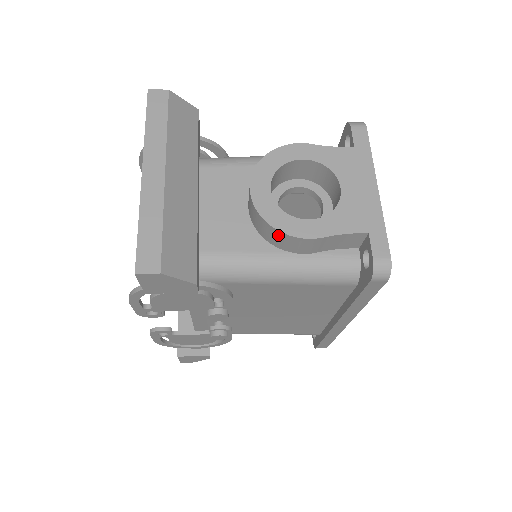
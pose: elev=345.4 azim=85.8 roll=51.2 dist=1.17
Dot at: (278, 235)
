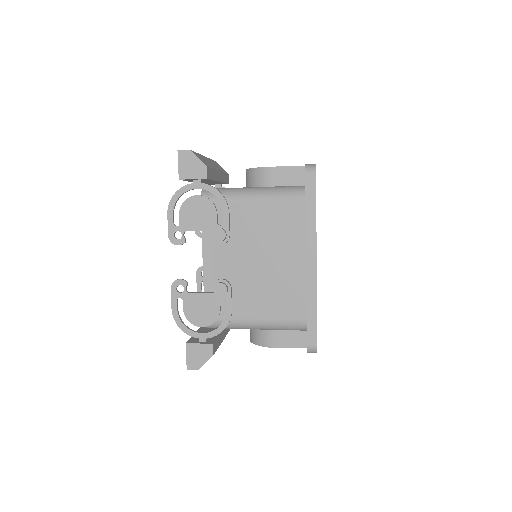
Dot at: (256, 173)
